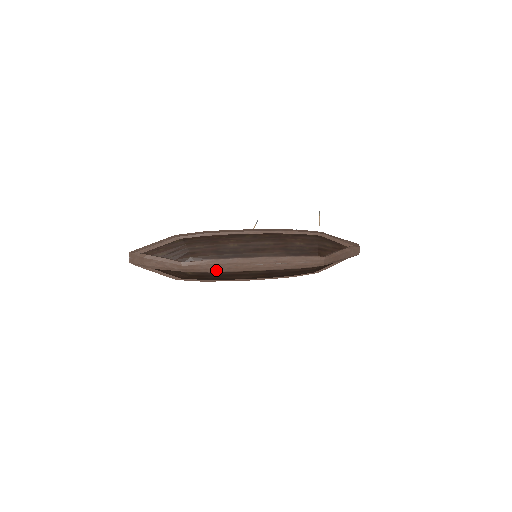
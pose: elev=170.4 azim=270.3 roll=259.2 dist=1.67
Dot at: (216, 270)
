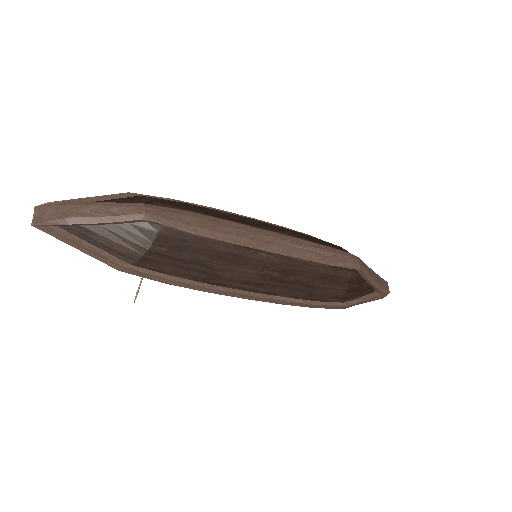
Dot at: (204, 231)
